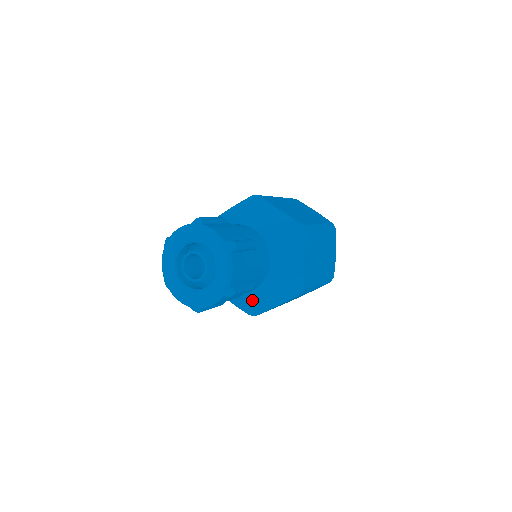
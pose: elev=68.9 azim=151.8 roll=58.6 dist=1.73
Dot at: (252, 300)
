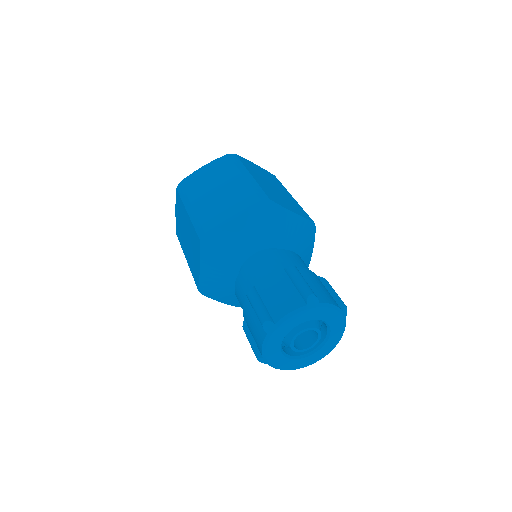
Dot at: occluded
